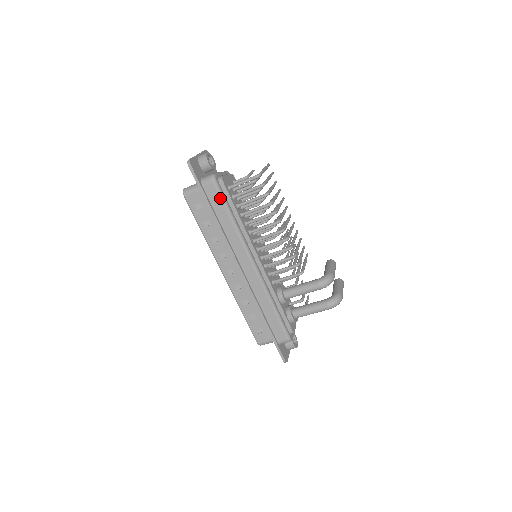
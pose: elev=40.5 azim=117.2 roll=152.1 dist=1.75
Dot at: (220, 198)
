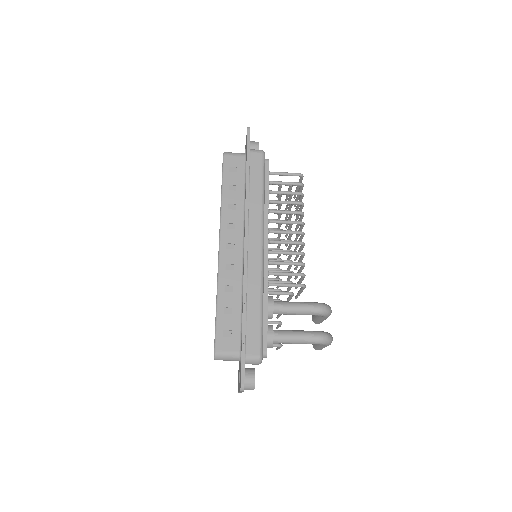
Dot at: (261, 169)
